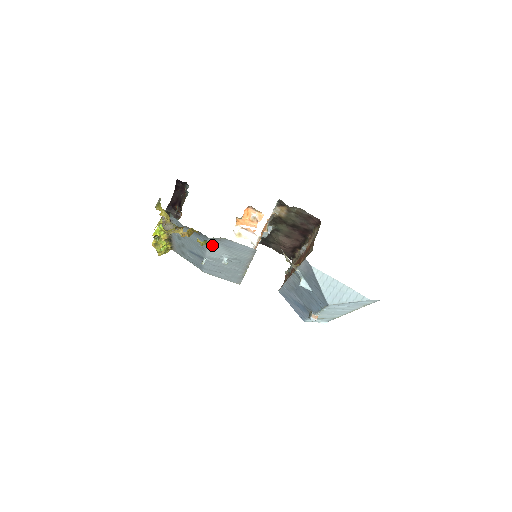
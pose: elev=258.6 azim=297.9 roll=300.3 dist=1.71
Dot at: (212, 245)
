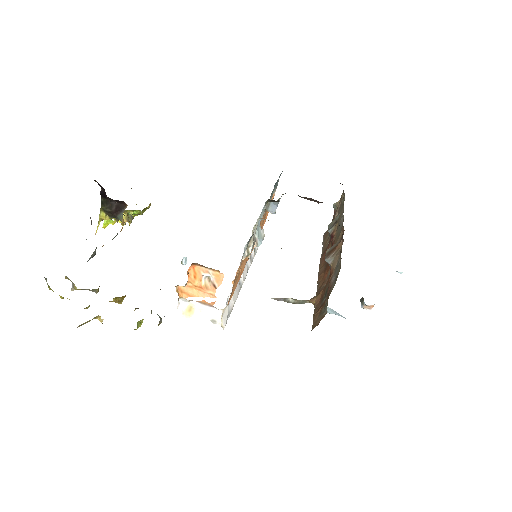
Dot at: occluded
